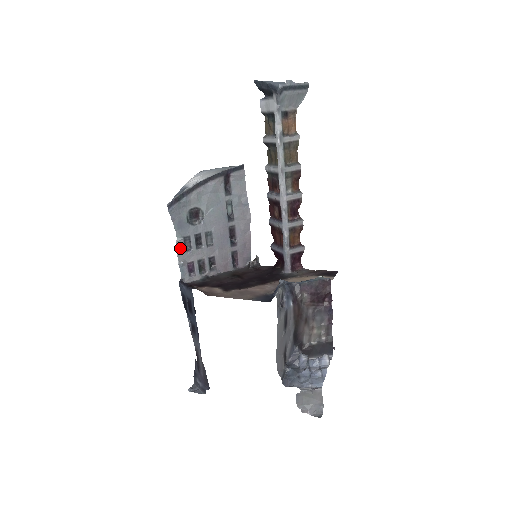
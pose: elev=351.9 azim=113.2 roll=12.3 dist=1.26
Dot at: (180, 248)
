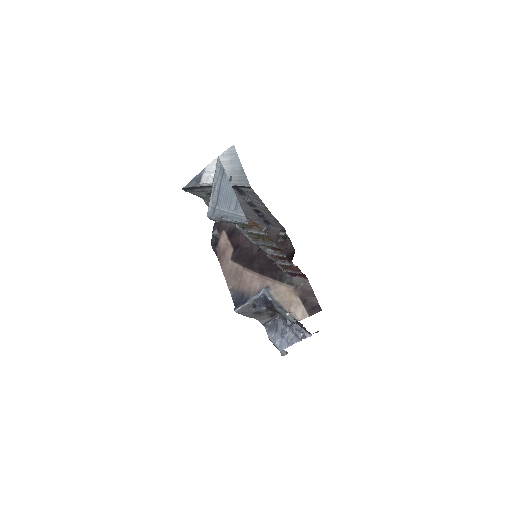
Dot at: occluded
